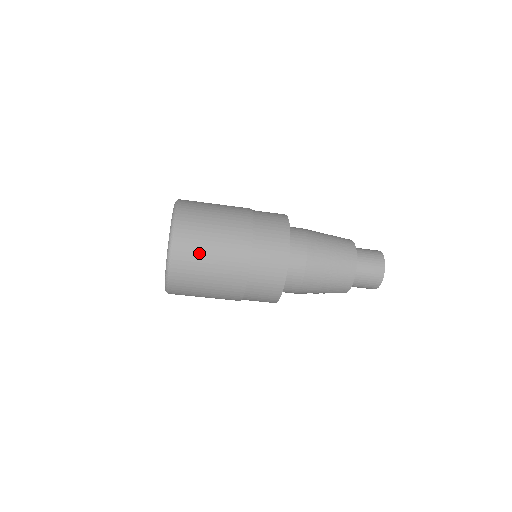
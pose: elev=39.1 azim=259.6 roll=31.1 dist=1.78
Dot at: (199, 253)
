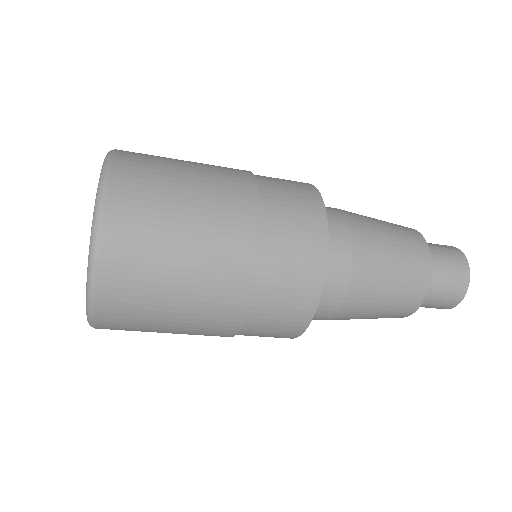
Dot at: (147, 320)
